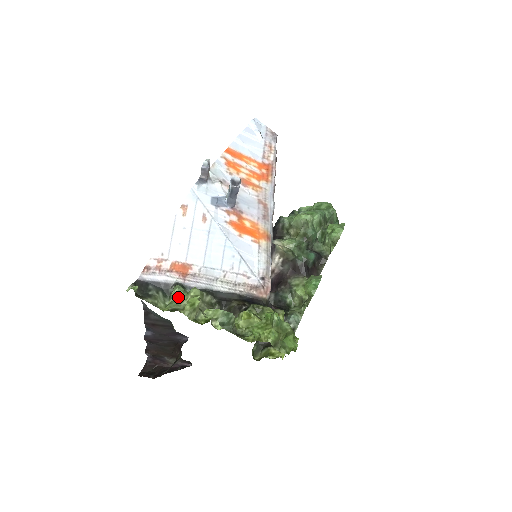
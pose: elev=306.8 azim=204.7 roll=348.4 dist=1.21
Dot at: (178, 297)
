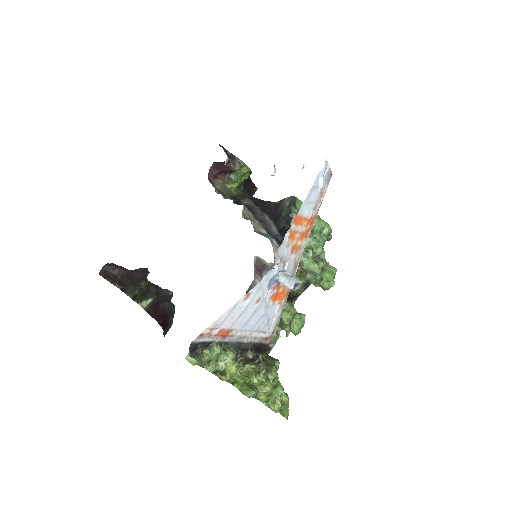
Dot at: (218, 357)
